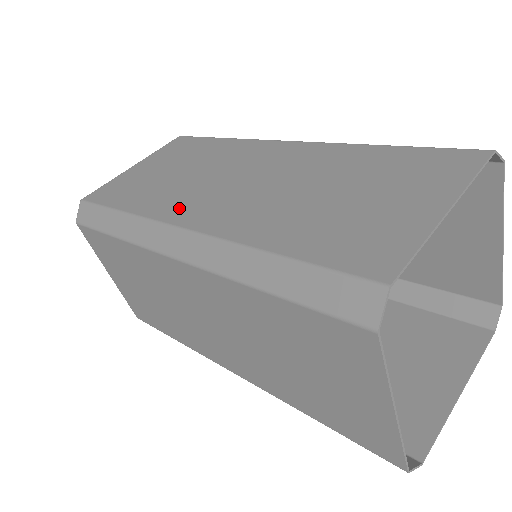
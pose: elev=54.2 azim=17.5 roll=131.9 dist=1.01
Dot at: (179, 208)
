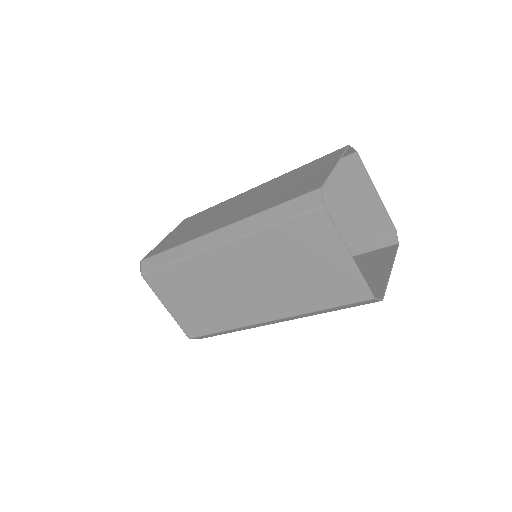
Dot at: (209, 228)
